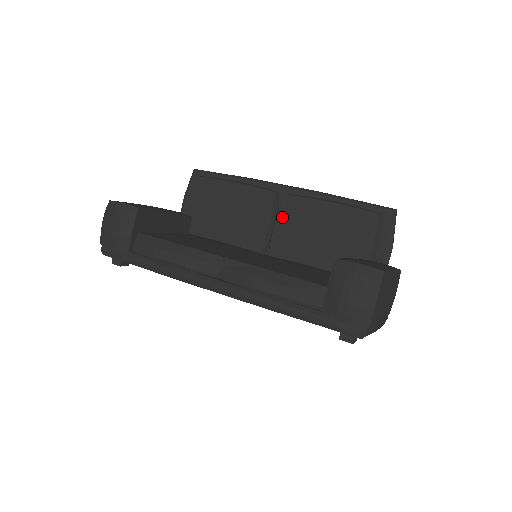
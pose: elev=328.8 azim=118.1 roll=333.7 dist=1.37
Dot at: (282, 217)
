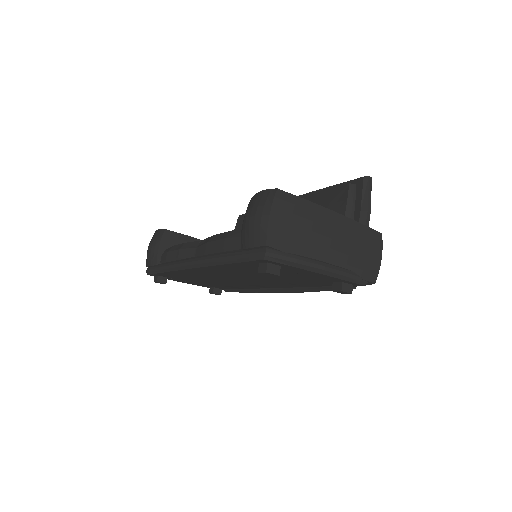
Dot at: occluded
